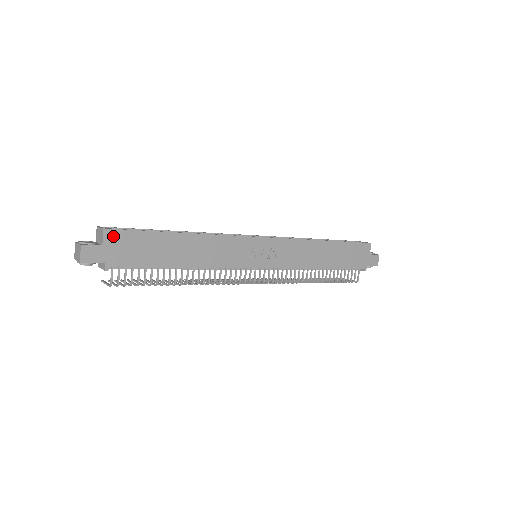
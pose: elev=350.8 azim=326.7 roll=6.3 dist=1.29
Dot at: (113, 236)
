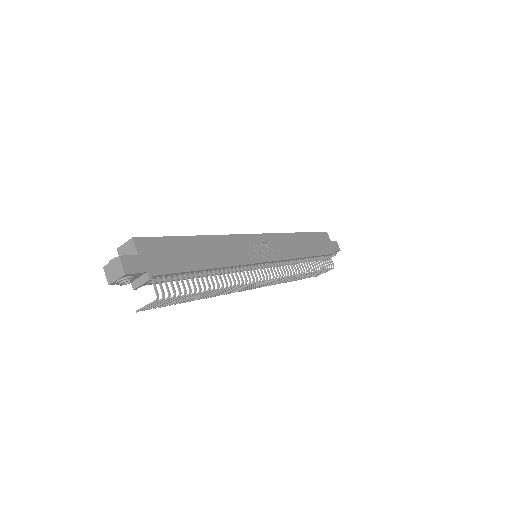
Dot at: (143, 244)
